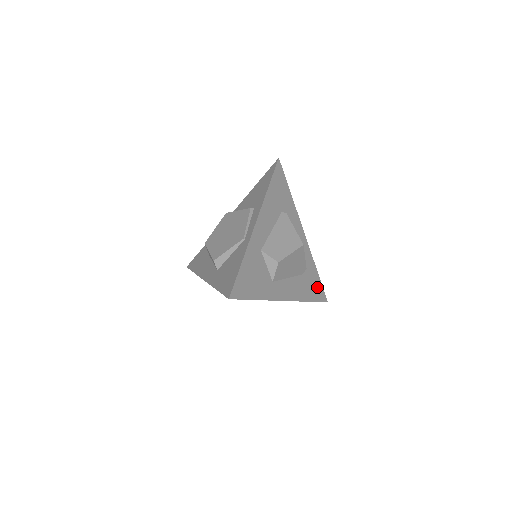
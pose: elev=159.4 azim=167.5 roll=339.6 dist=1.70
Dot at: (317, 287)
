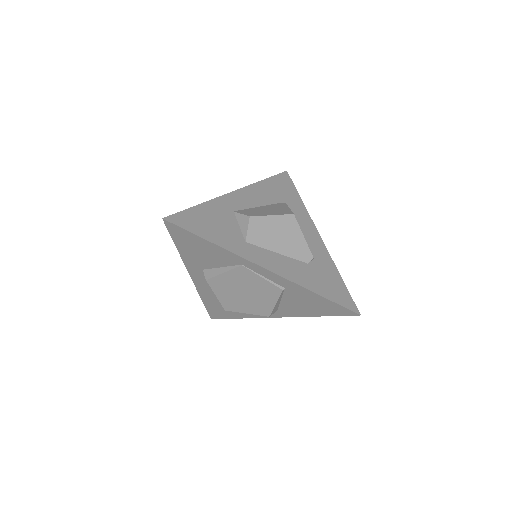
Dot at: (337, 289)
